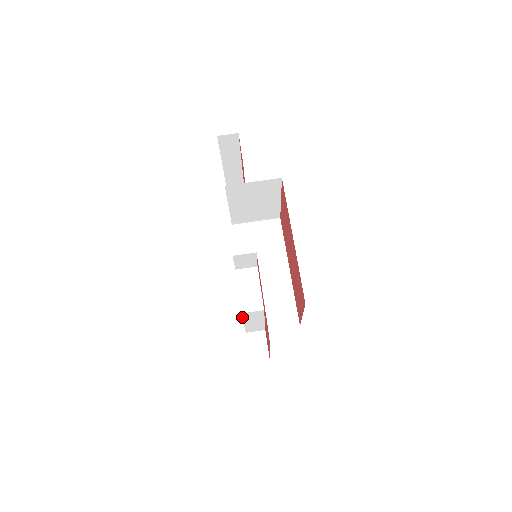
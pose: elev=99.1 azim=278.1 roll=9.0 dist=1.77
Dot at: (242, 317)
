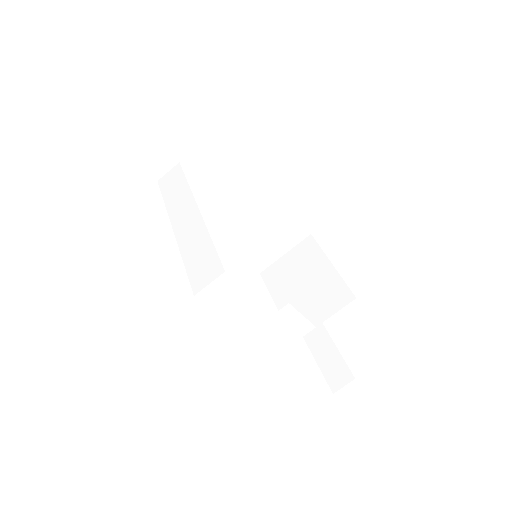
Dot at: occluded
